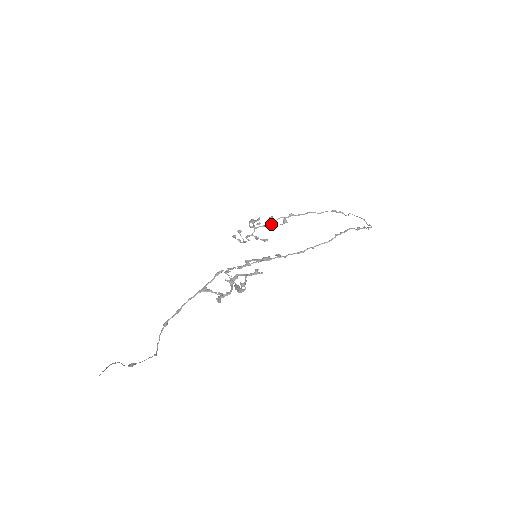
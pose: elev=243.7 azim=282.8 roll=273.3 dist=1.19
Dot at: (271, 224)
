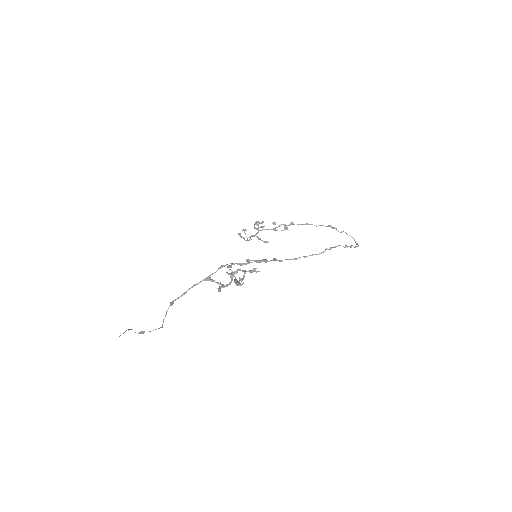
Dot at: (273, 229)
